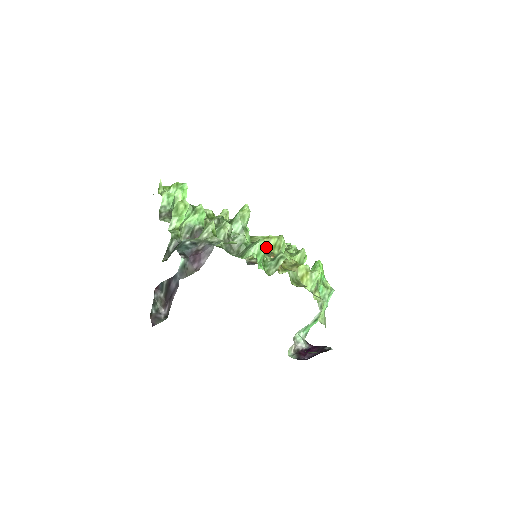
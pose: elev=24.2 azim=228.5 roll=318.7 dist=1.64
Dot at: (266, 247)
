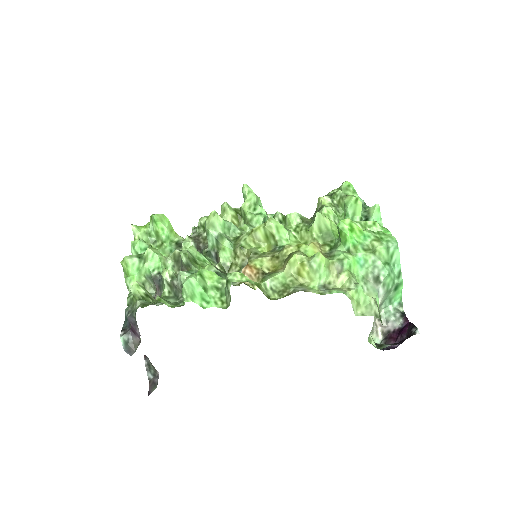
Dot at: (257, 243)
